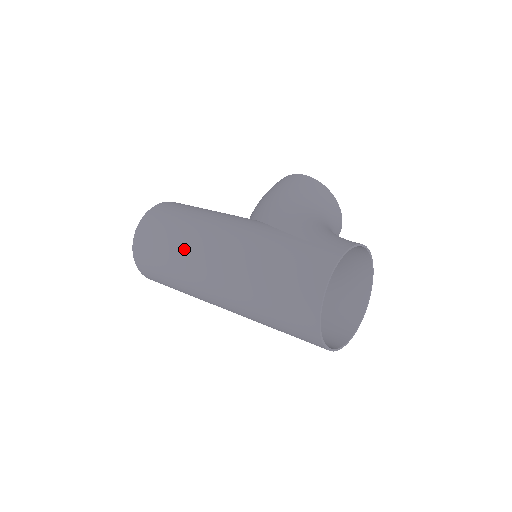
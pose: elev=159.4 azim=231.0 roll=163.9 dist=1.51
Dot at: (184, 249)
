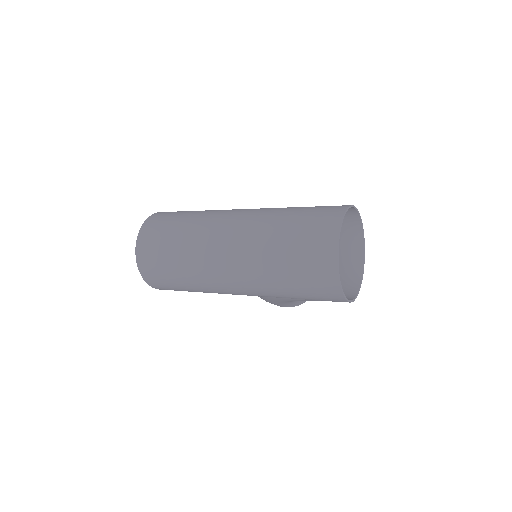
Dot at: (203, 216)
